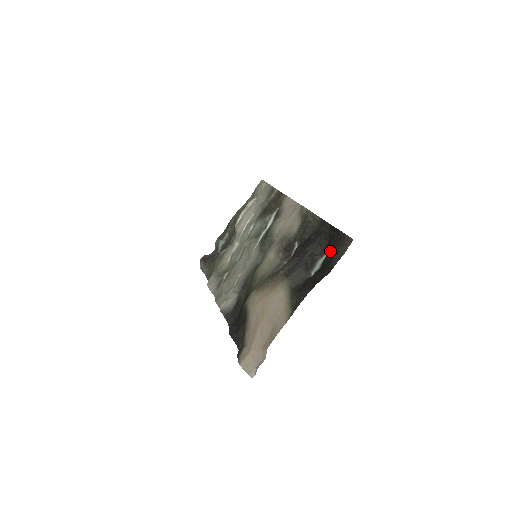
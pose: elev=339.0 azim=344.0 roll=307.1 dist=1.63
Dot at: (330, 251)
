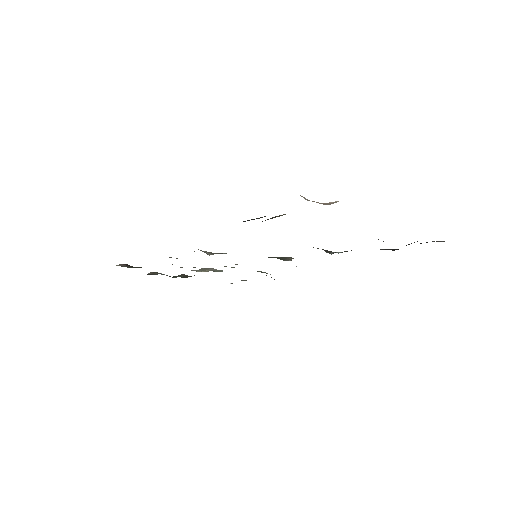
Dot at: occluded
